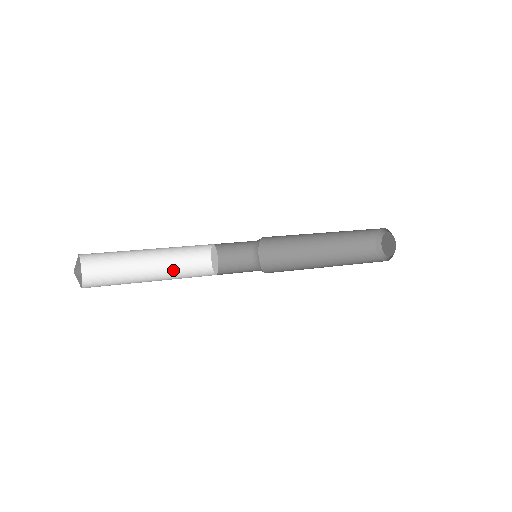
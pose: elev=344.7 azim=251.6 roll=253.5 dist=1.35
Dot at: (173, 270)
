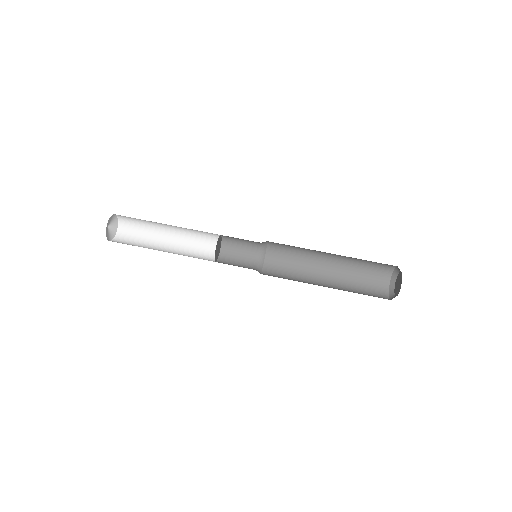
Dot at: (188, 231)
